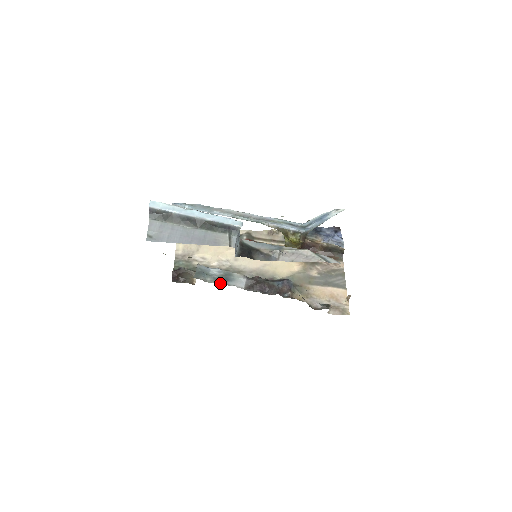
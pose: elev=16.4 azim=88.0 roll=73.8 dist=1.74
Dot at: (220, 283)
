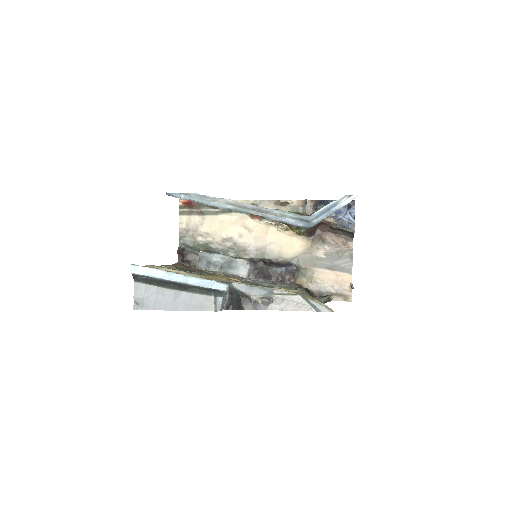
Dot at: (223, 272)
